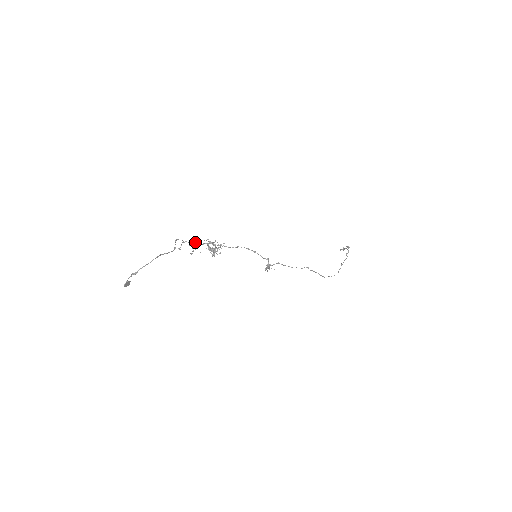
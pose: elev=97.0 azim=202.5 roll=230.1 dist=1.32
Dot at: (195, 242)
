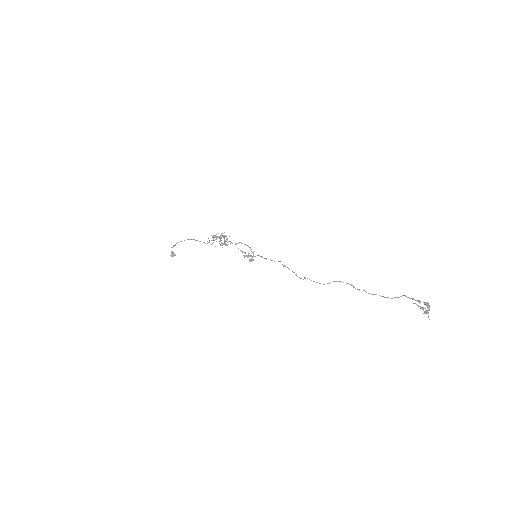
Dot at: (218, 237)
